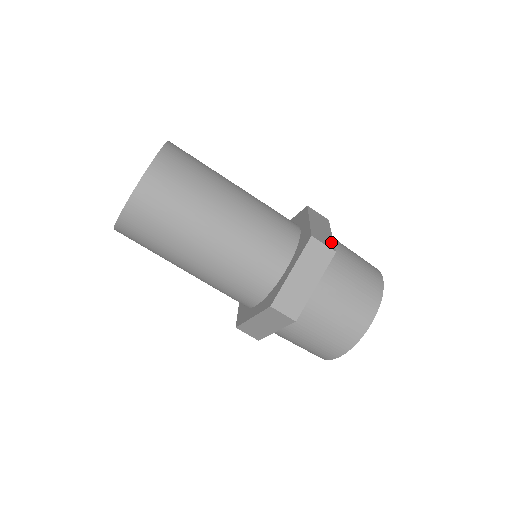
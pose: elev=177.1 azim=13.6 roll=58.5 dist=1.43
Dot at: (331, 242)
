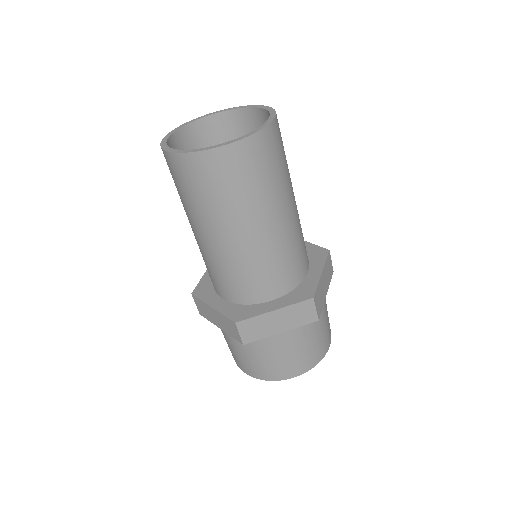
Dot at: occluded
